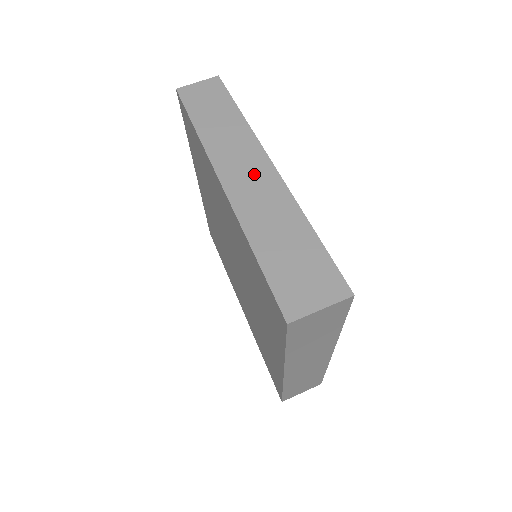
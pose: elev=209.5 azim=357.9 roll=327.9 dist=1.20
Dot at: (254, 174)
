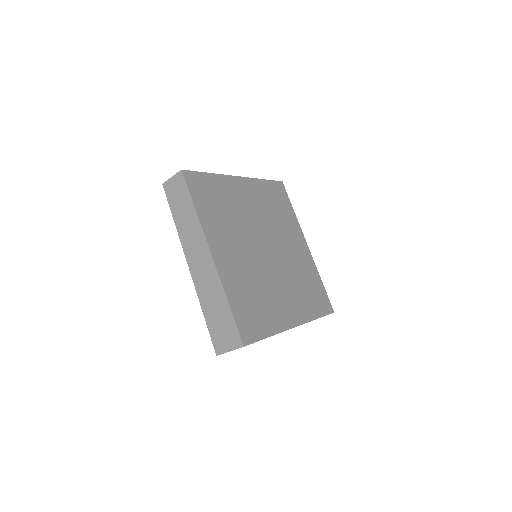
Dot at: (202, 259)
